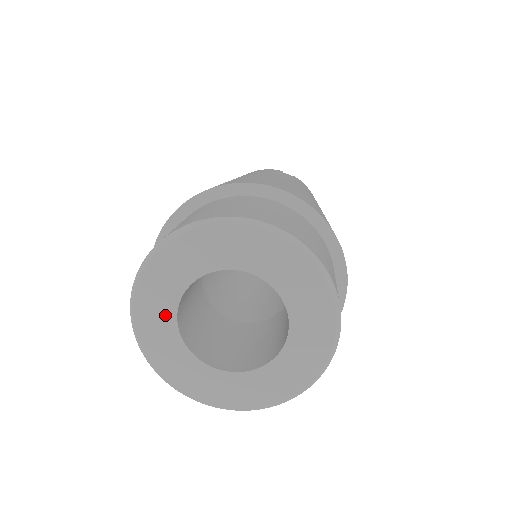
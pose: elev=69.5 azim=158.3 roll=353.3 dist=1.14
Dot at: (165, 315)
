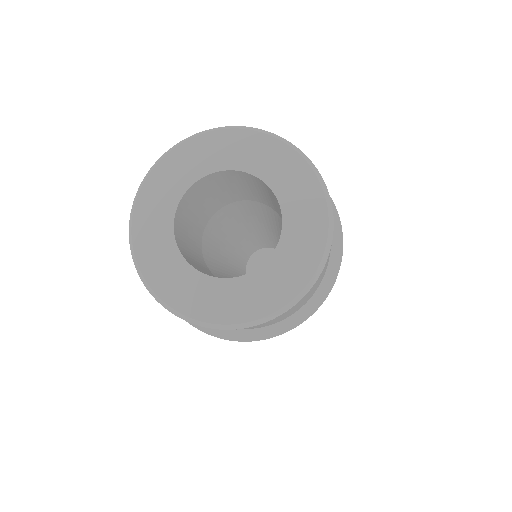
Dot at: (162, 234)
